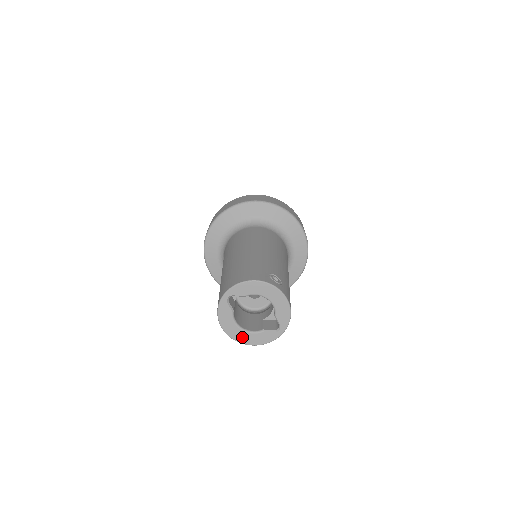
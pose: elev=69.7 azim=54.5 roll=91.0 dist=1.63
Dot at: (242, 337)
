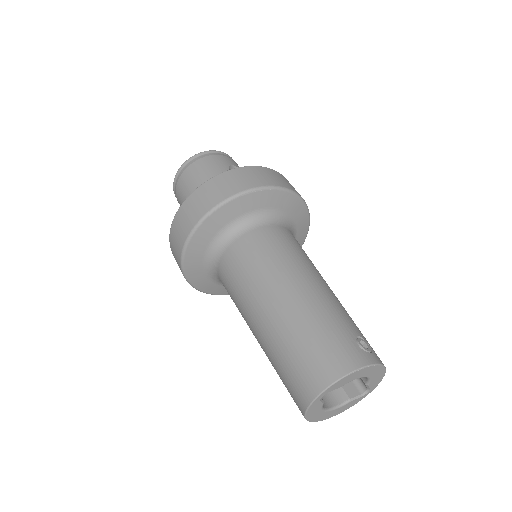
Dot at: (327, 416)
